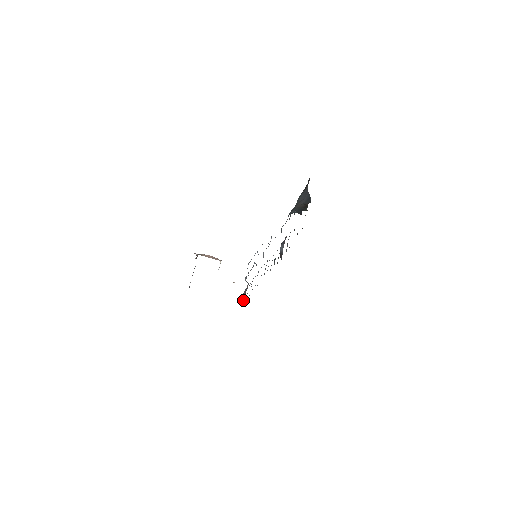
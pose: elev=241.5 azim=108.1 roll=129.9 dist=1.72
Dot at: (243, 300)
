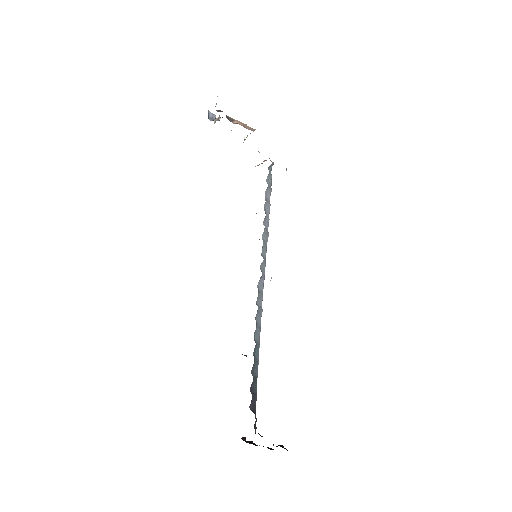
Dot at: occluded
